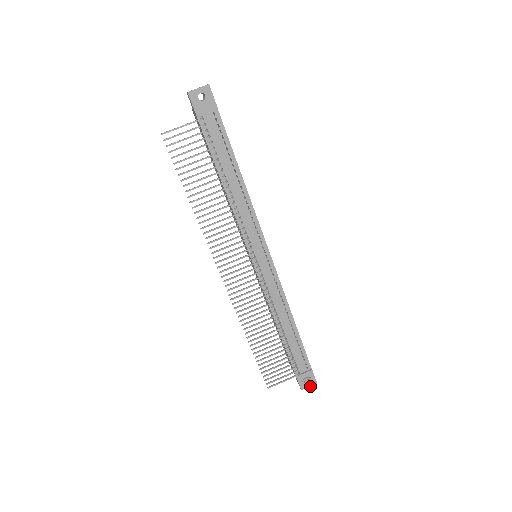
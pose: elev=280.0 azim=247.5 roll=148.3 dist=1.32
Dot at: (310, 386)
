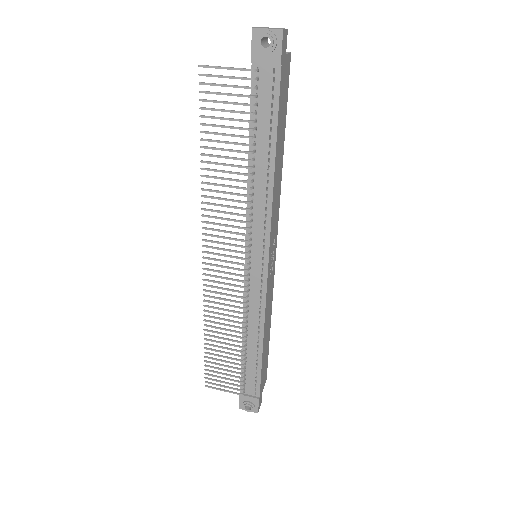
Dot at: (249, 411)
